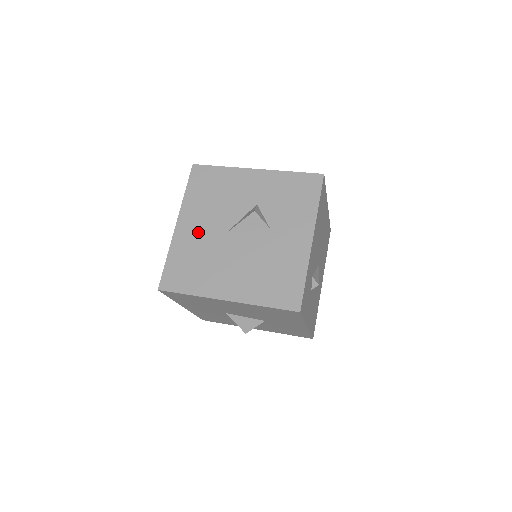
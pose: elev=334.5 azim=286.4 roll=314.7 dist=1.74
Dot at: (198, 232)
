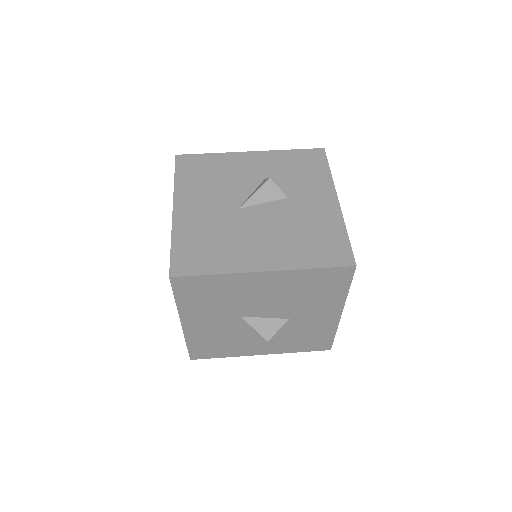
Dot at: (204, 212)
